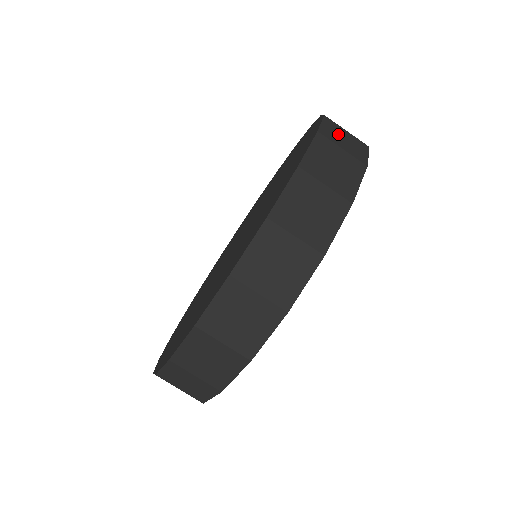
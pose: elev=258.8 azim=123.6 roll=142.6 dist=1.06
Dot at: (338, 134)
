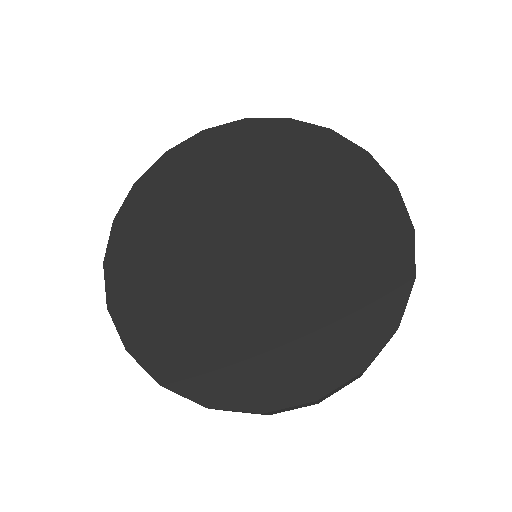
Dot at: occluded
